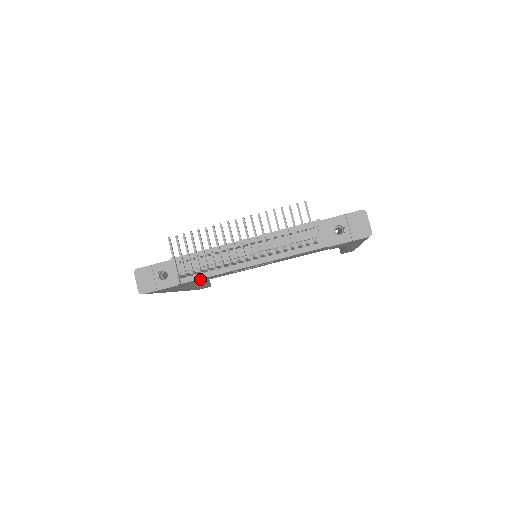
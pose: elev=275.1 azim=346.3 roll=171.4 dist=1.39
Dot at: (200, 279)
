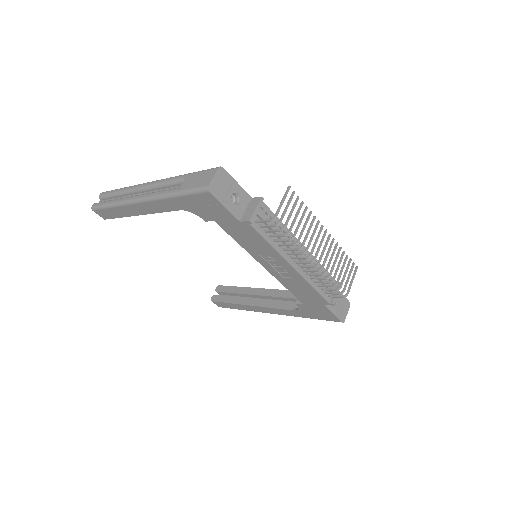
Dot at: (257, 235)
